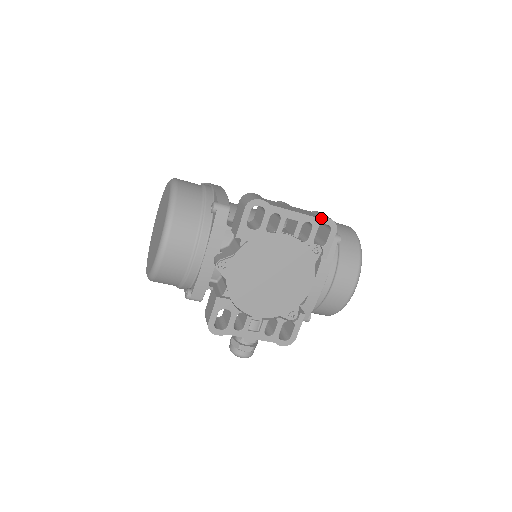
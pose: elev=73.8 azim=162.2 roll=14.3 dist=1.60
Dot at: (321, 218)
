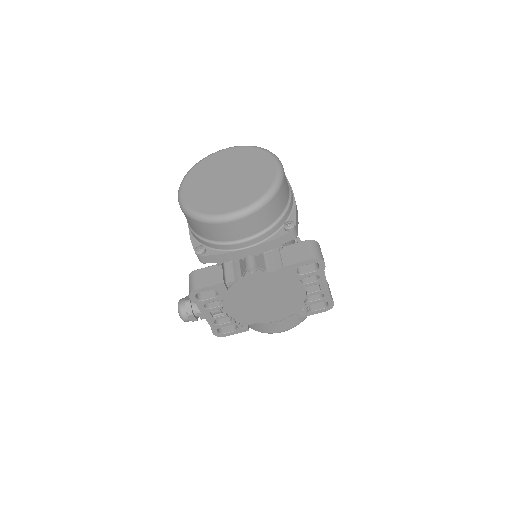
Dot at: (331, 299)
